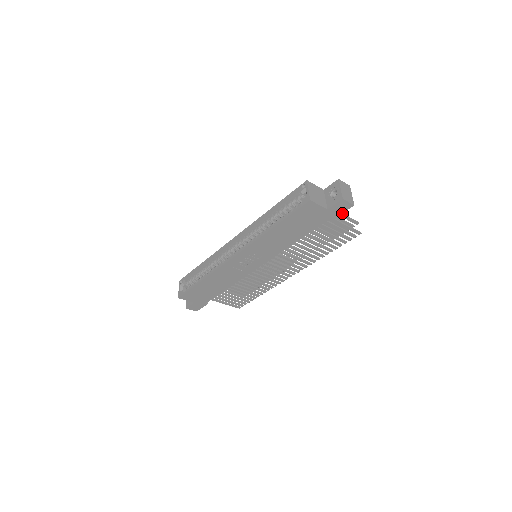
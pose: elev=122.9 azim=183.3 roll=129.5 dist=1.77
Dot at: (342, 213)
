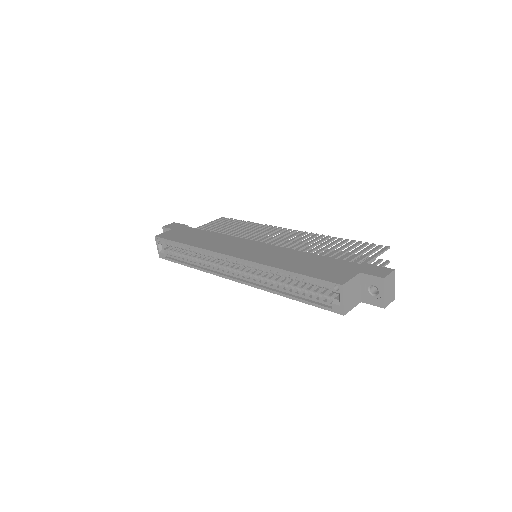
Dot at: occluded
